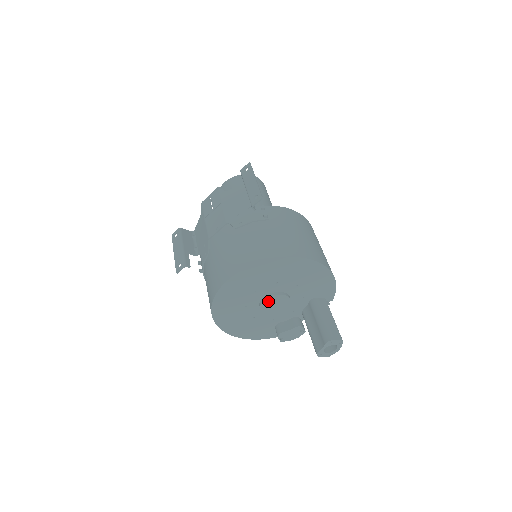
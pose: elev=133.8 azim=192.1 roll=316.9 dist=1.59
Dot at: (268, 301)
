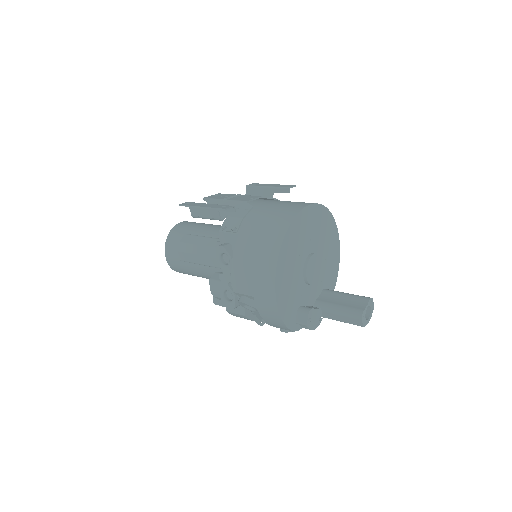
Dot at: (313, 259)
